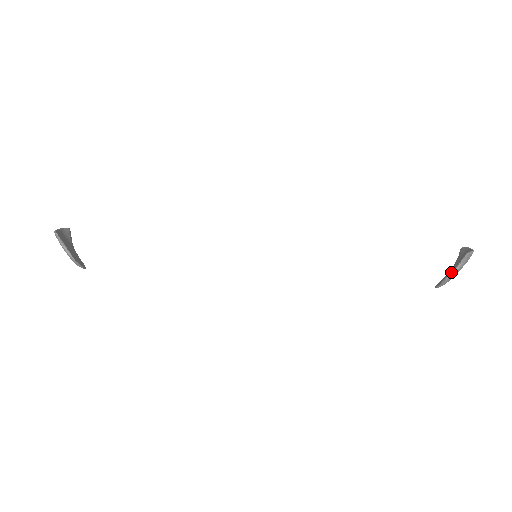
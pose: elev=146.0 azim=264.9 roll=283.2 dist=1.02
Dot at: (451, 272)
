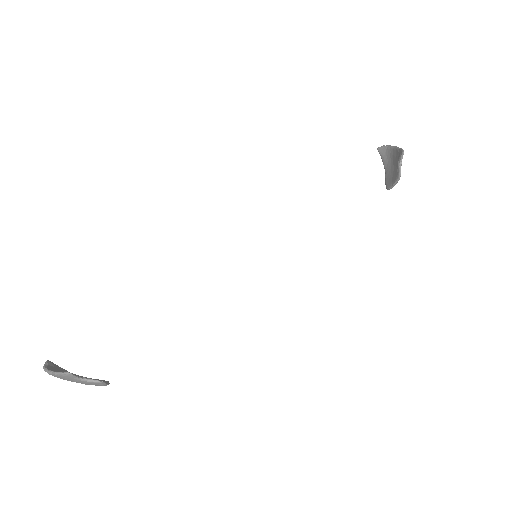
Dot at: (400, 172)
